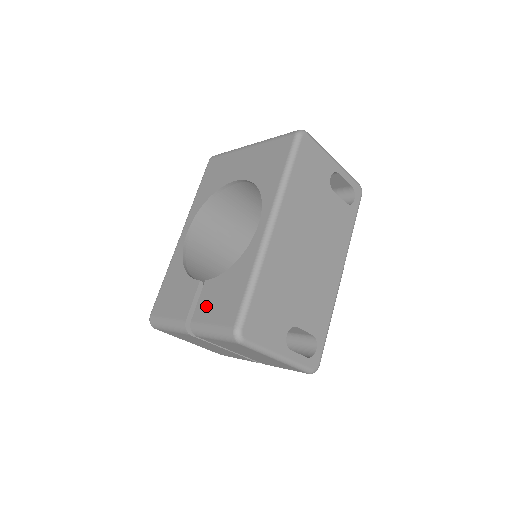
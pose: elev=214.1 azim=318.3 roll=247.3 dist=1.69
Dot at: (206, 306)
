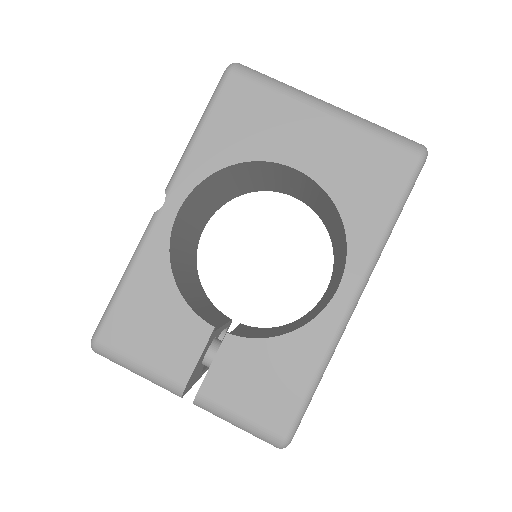
Dot at: (230, 381)
